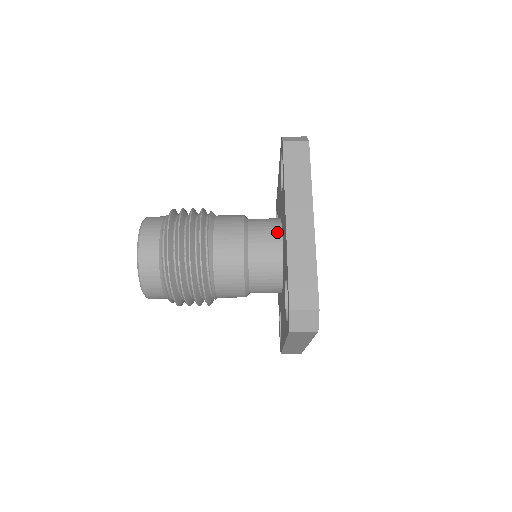
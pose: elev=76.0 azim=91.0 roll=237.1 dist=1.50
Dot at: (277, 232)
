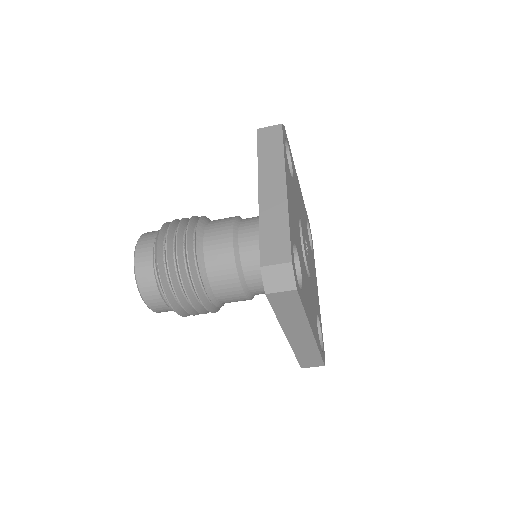
Dot at: occluded
